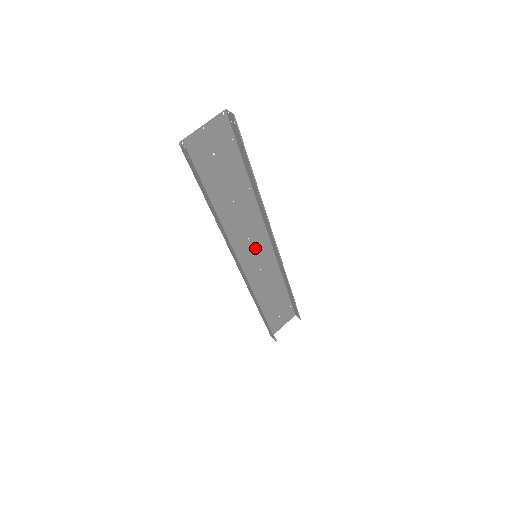
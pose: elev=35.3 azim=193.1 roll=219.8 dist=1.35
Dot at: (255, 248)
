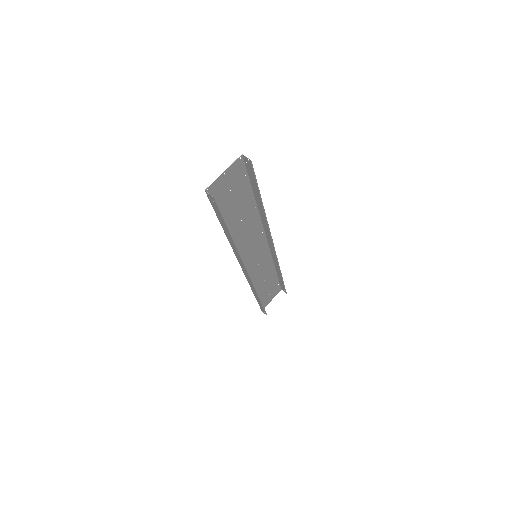
Dot at: (255, 250)
